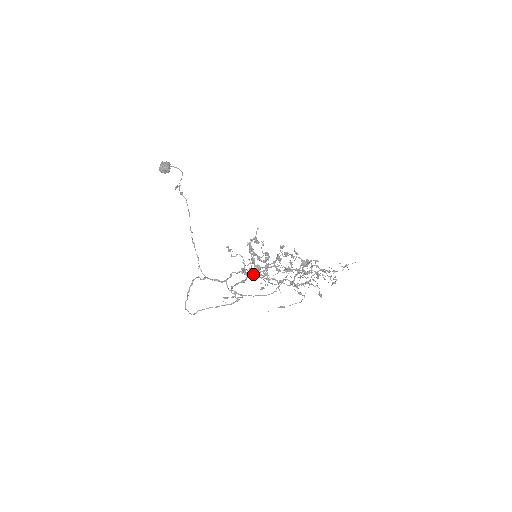
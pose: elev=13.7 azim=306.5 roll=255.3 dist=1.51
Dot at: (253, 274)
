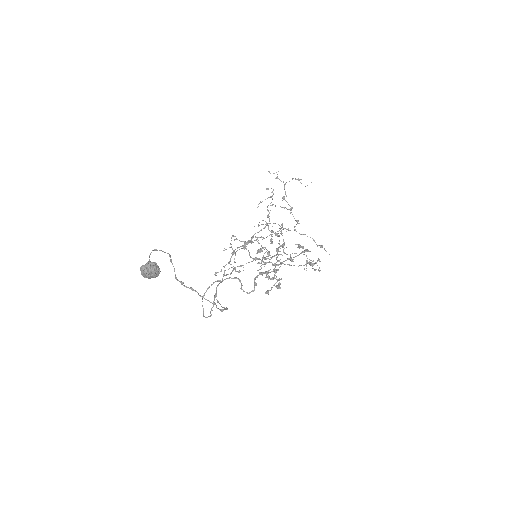
Dot at: (260, 273)
